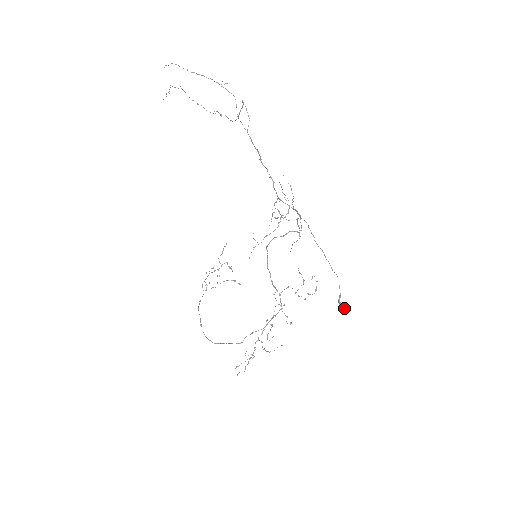
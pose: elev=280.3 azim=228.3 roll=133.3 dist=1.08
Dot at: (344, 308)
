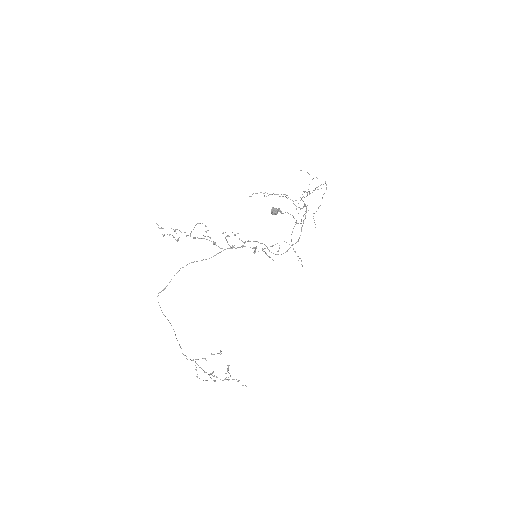
Dot at: (275, 209)
